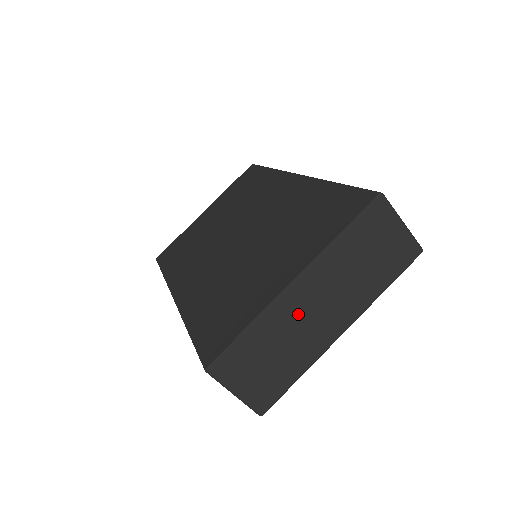
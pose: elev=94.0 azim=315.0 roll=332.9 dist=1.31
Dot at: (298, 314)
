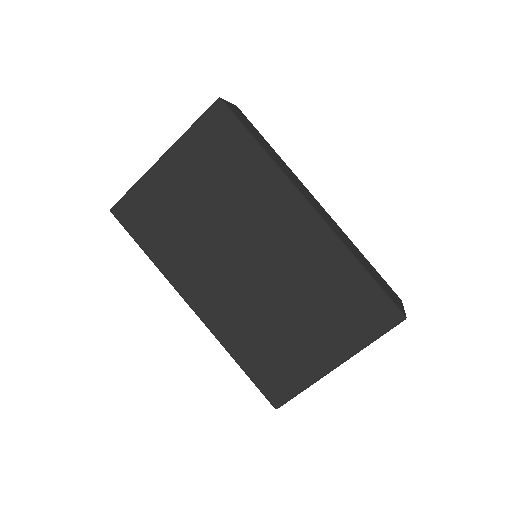
Dot at: occluded
